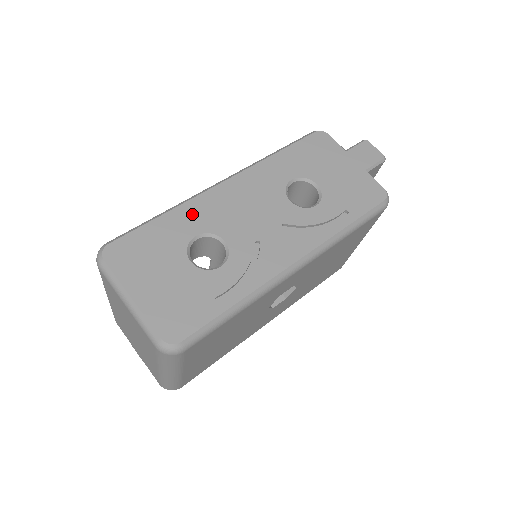
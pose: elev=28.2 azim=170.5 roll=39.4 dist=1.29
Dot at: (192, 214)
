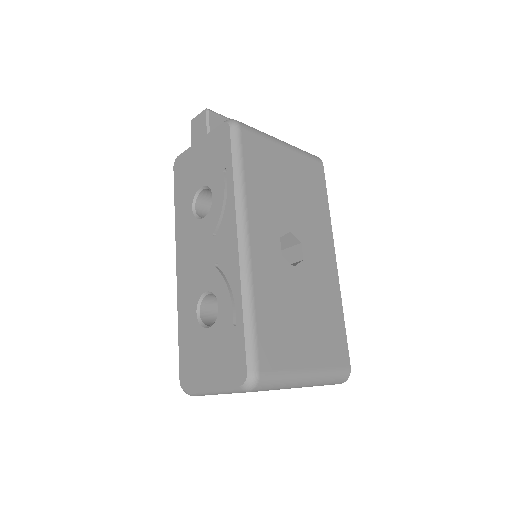
Dot at: (185, 306)
